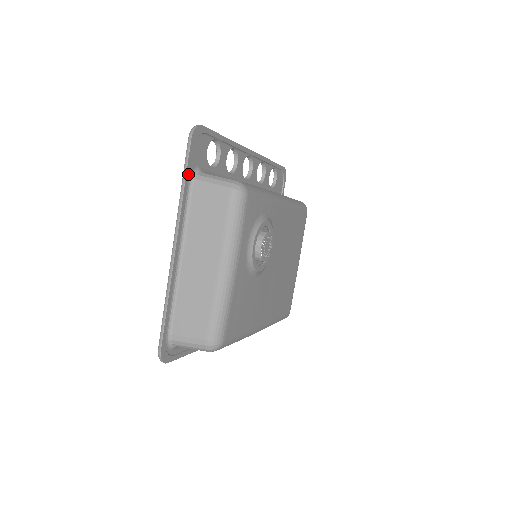
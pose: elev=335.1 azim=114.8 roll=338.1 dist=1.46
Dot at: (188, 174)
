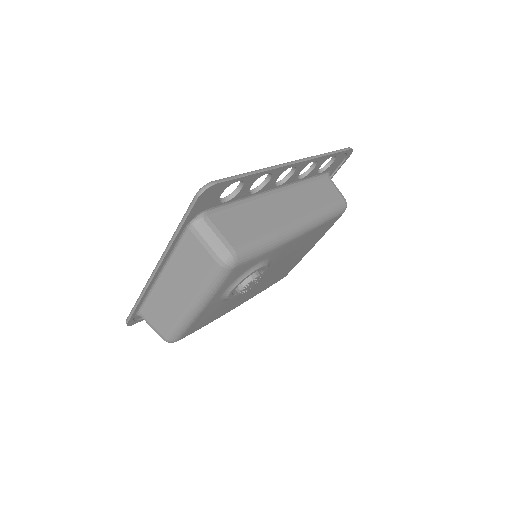
Dot at: (185, 224)
